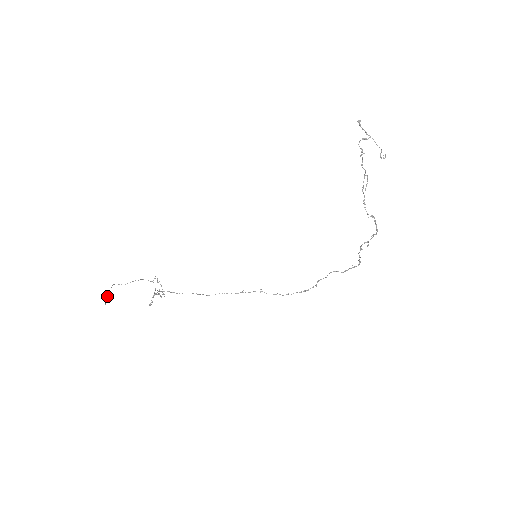
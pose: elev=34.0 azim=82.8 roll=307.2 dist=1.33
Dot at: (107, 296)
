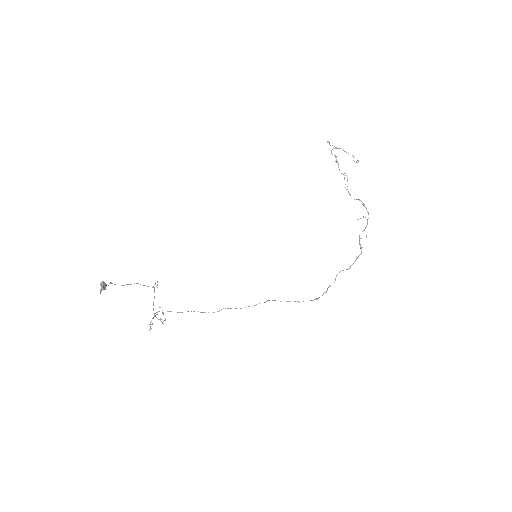
Dot at: (103, 284)
